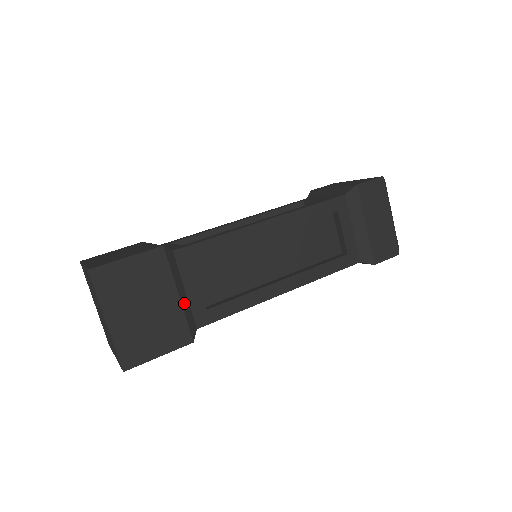
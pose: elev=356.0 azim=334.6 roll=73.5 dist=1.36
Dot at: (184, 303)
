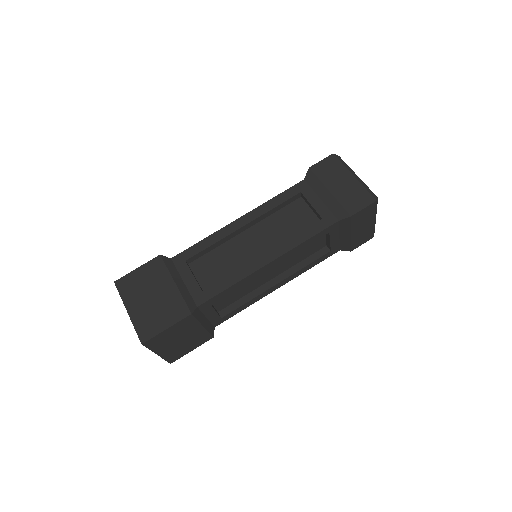
Dot at: (207, 325)
